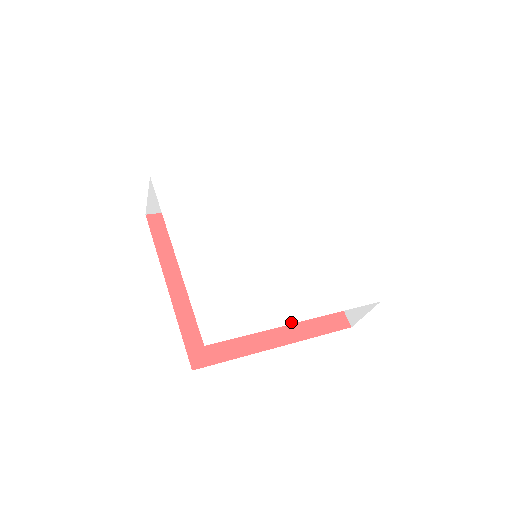
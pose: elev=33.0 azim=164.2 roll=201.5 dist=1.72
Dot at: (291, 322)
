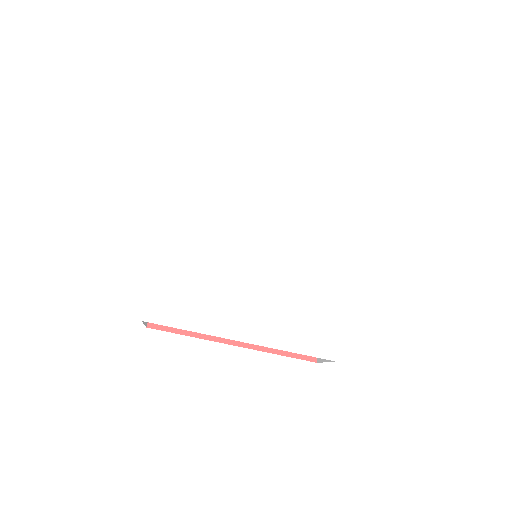
Dot at: (347, 277)
